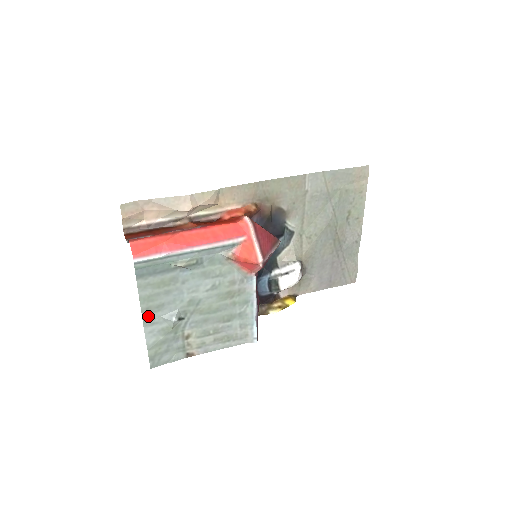
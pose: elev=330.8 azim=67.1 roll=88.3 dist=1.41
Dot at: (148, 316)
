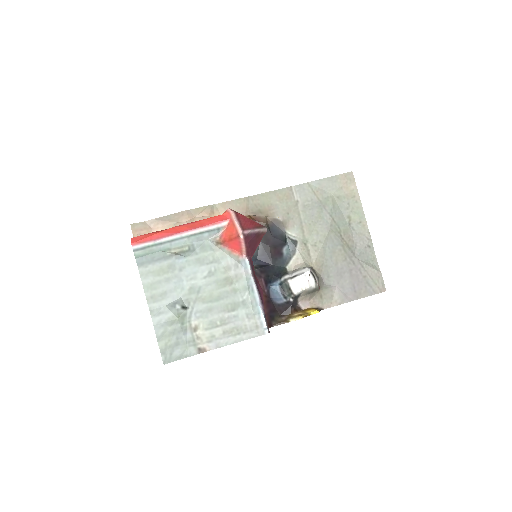
Dot at: (154, 305)
